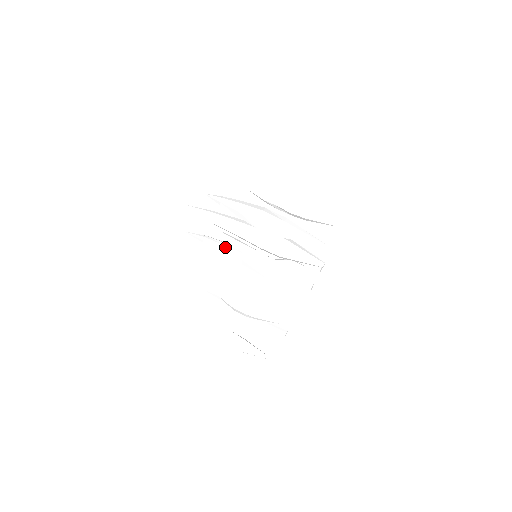
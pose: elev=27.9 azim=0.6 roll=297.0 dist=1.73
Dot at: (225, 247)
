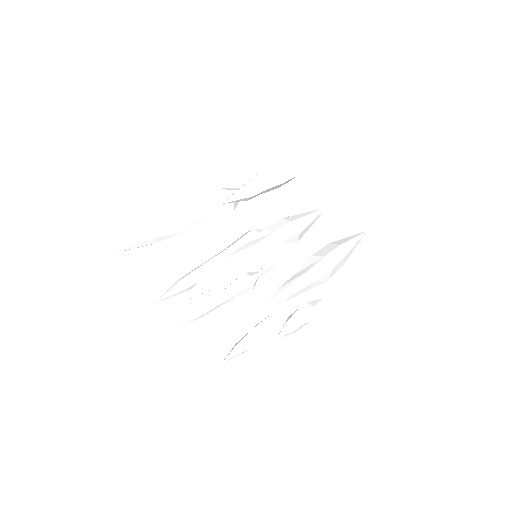
Dot at: occluded
